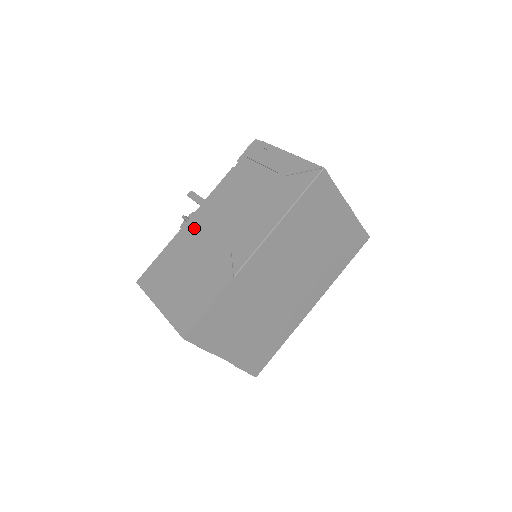
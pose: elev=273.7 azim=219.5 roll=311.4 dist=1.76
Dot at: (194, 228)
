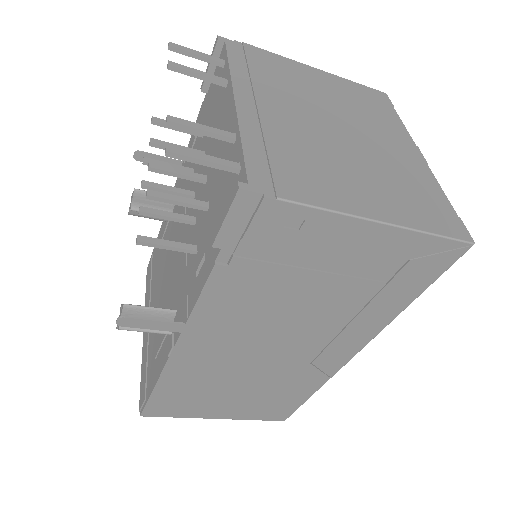
Dot at: (201, 359)
